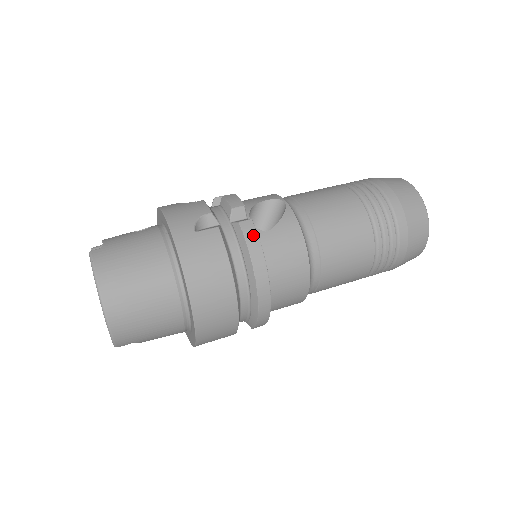
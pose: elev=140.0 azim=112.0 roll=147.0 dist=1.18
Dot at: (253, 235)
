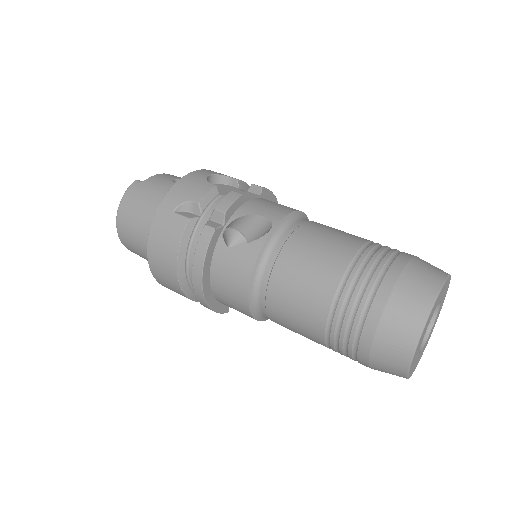
Dot at: (205, 243)
